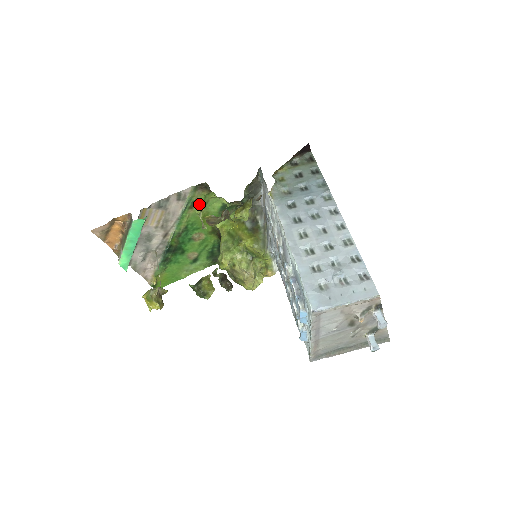
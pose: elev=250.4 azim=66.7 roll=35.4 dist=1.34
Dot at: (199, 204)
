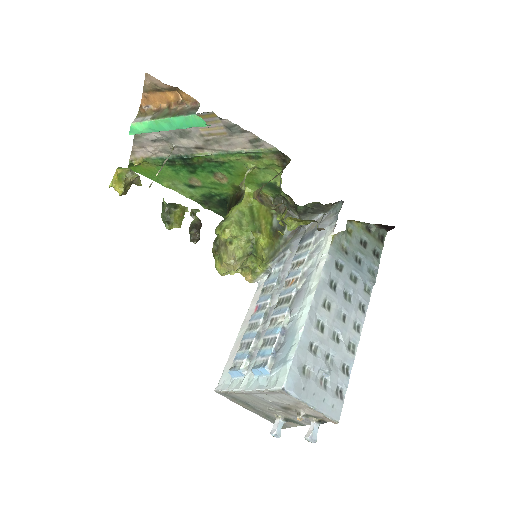
Dot at: (259, 162)
